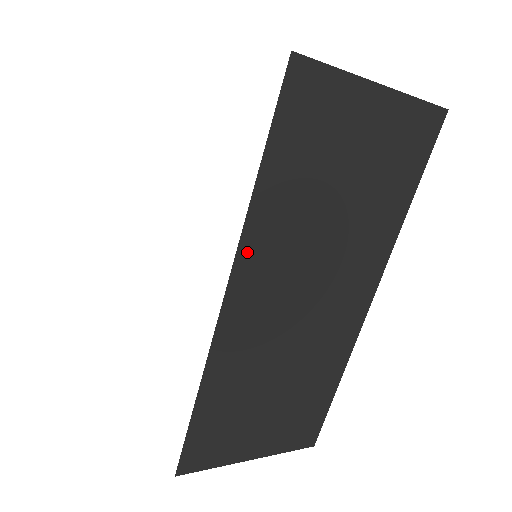
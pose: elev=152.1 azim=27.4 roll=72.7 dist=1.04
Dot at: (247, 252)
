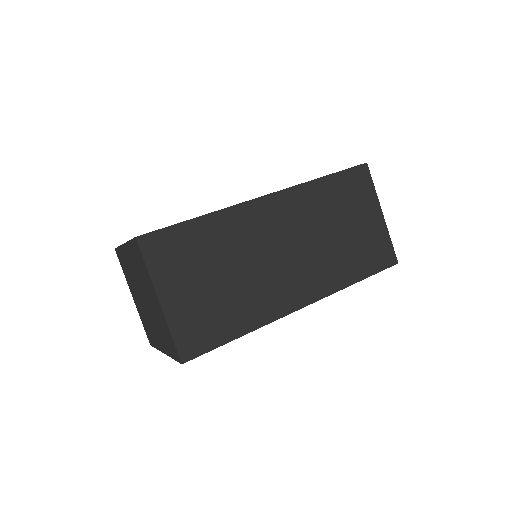
Dot at: (293, 193)
